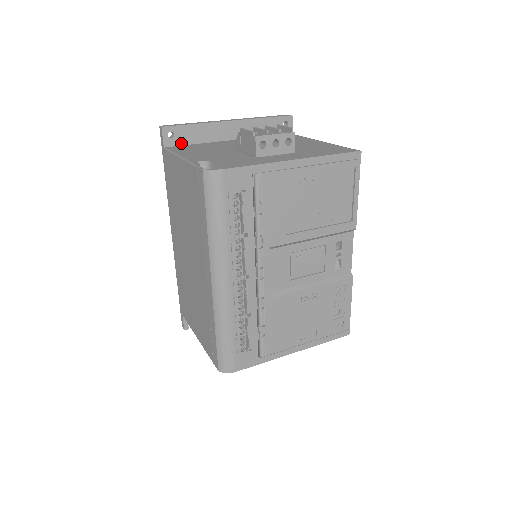
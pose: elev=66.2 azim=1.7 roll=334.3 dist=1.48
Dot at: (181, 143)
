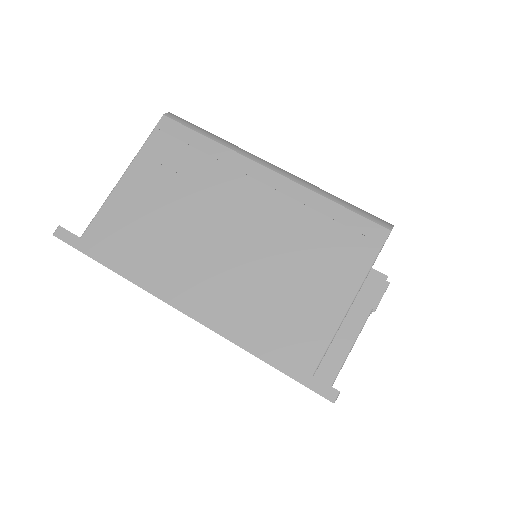
Dot at: occluded
